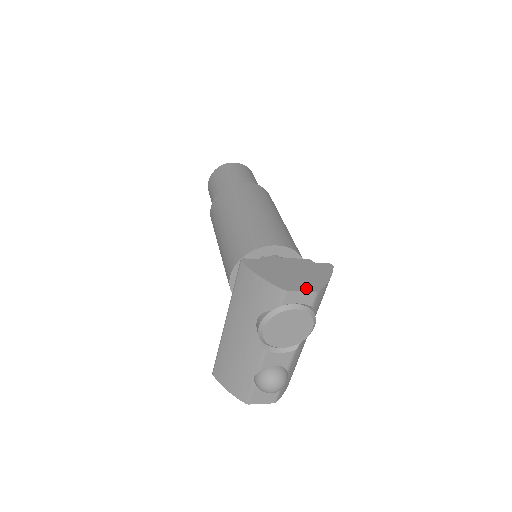
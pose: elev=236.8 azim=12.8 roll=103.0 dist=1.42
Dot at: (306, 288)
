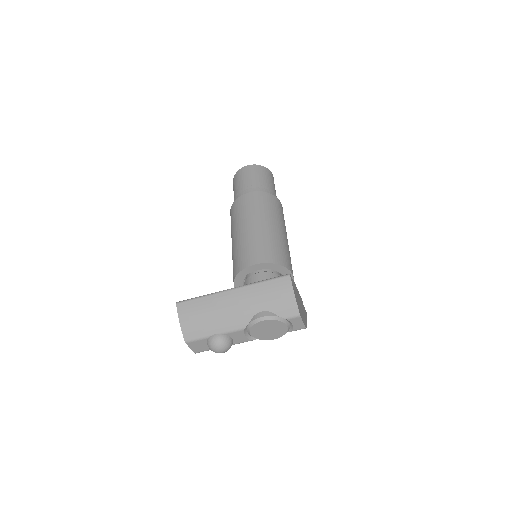
Dot at: occluded
